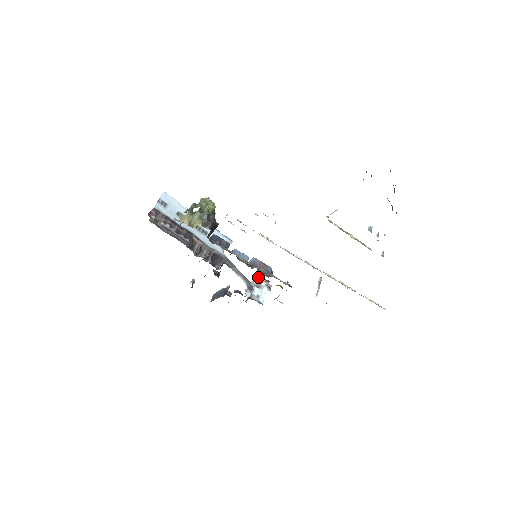
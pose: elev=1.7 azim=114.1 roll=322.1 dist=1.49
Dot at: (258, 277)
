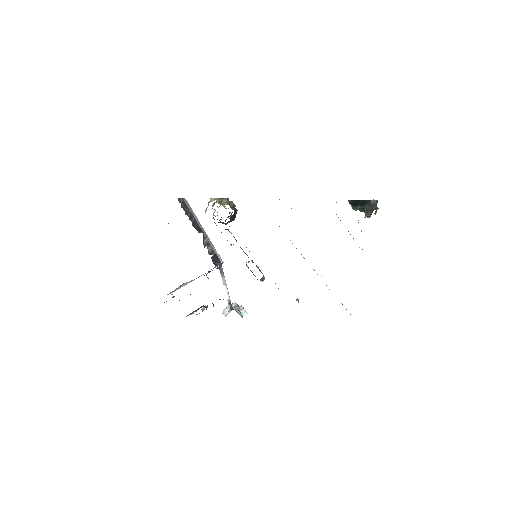
Dot at: occluded
